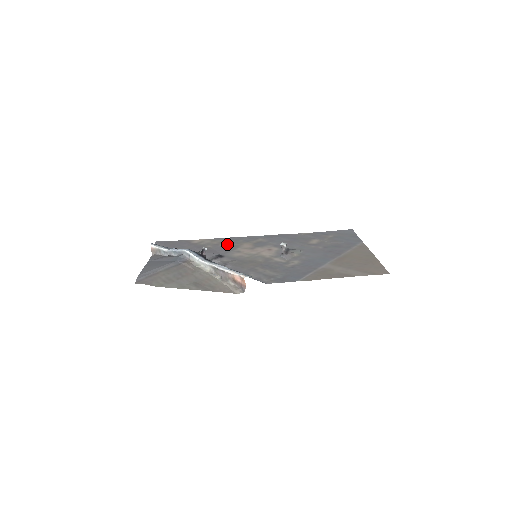
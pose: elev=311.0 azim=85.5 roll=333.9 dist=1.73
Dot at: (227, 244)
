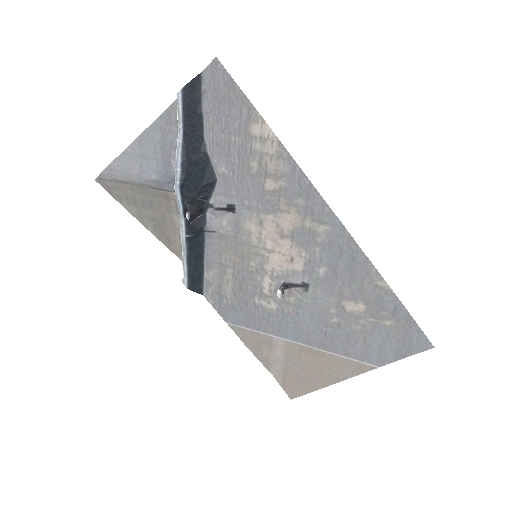
Dot at: (276, 190)
